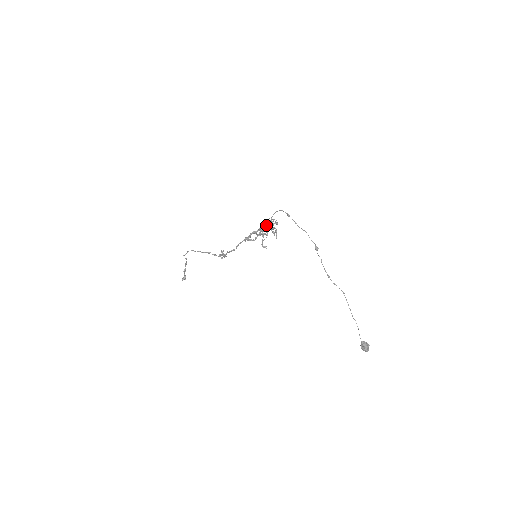
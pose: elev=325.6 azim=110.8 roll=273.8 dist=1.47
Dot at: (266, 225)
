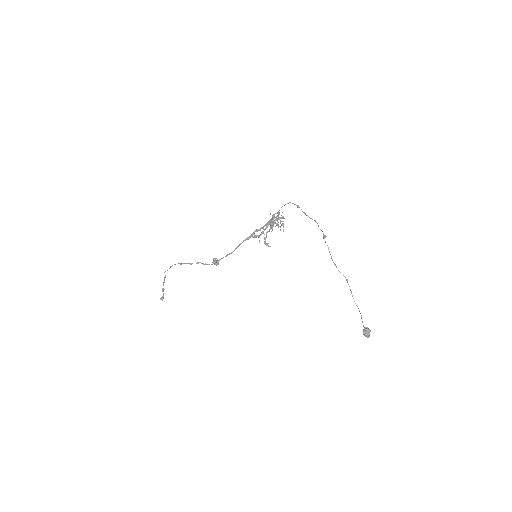
Dot at: (273, 220)
